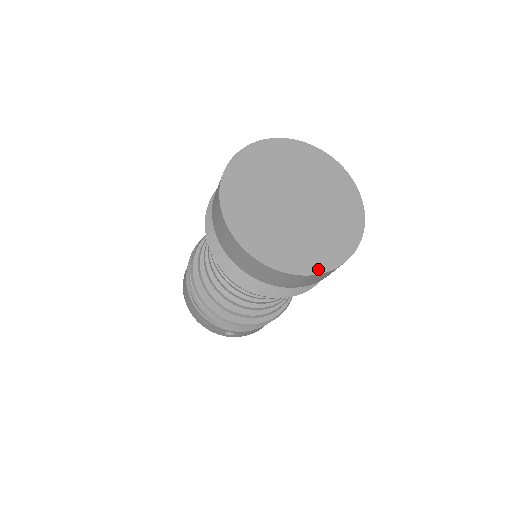
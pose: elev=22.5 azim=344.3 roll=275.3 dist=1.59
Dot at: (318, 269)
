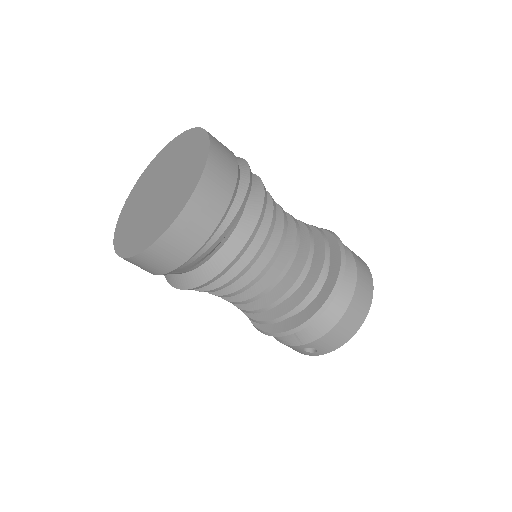
Dot at: (156, 237)
